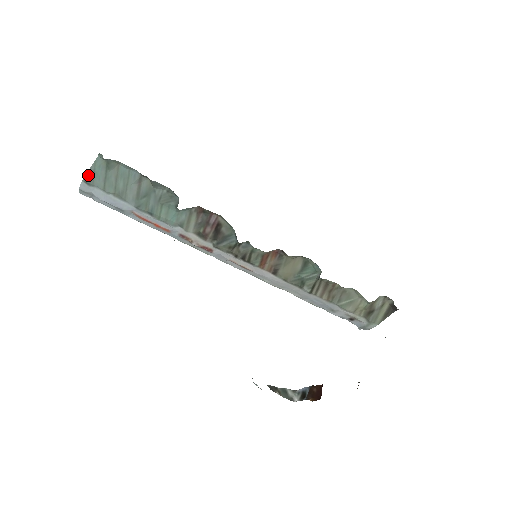
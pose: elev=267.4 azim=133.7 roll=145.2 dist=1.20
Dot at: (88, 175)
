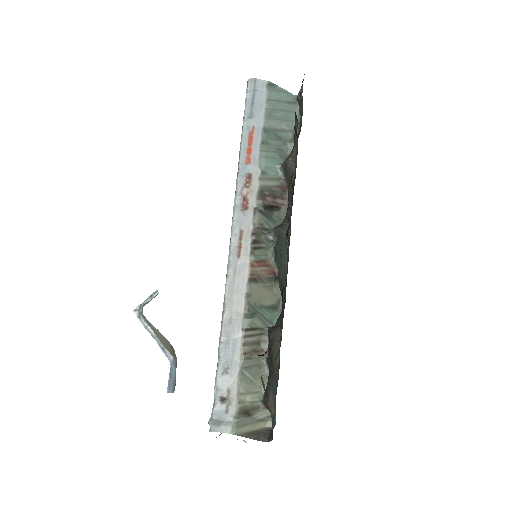
Dot at: (275, 86)
